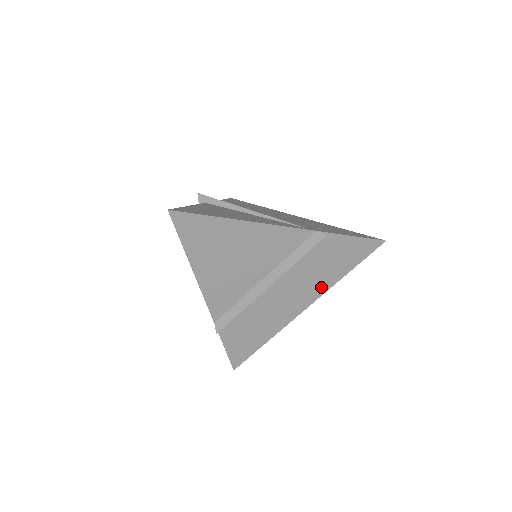
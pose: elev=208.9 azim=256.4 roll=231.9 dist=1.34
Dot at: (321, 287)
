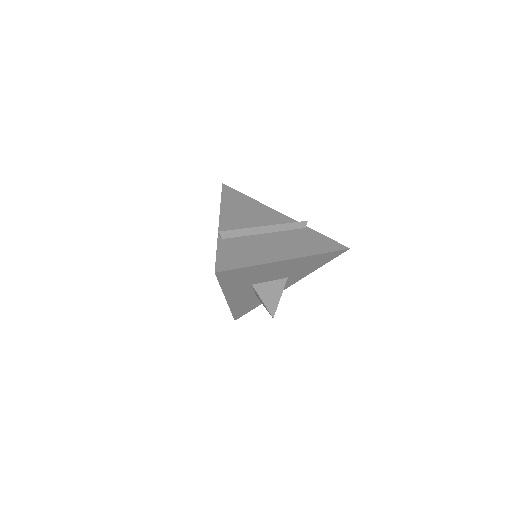
Dot at: (303, 252)
